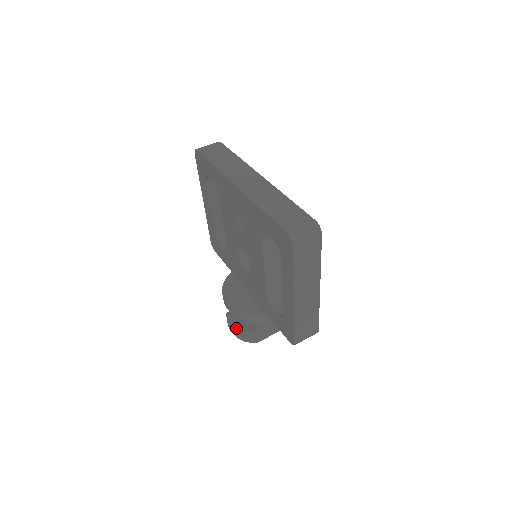
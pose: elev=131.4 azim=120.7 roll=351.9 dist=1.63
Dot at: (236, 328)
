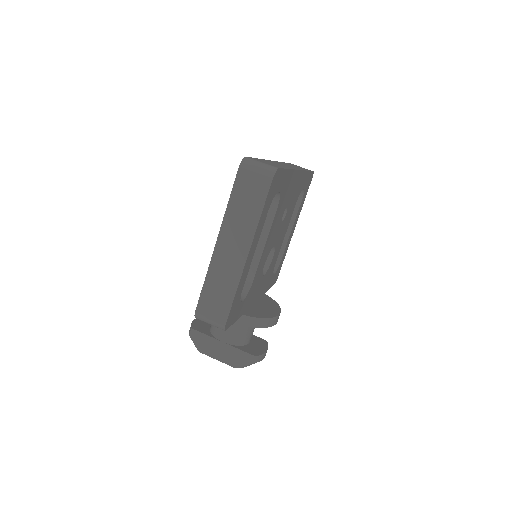
Dot at: (197, 322)
